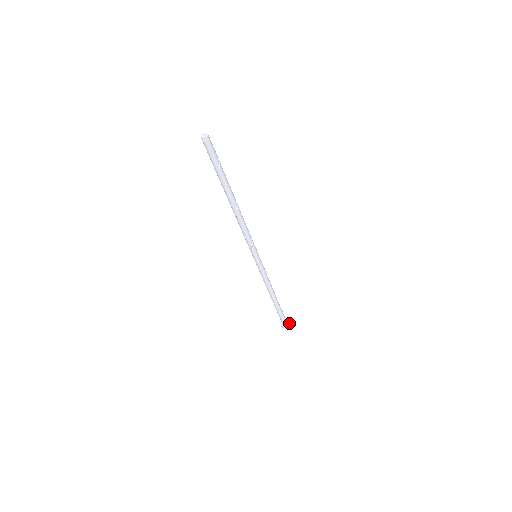
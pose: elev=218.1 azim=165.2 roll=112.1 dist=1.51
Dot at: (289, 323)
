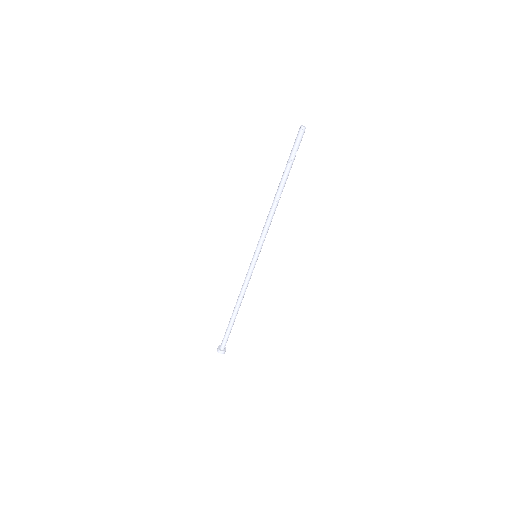
Dot at: occluded
